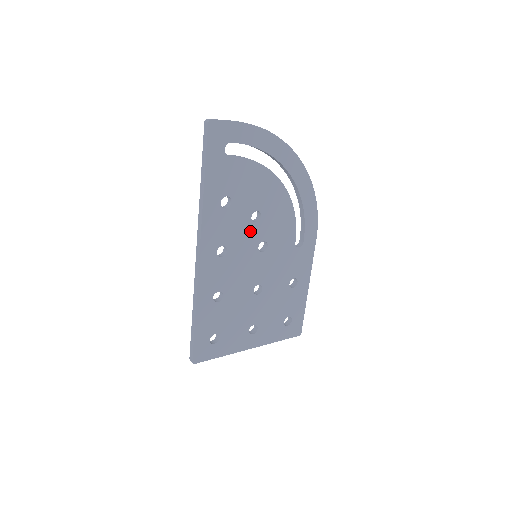
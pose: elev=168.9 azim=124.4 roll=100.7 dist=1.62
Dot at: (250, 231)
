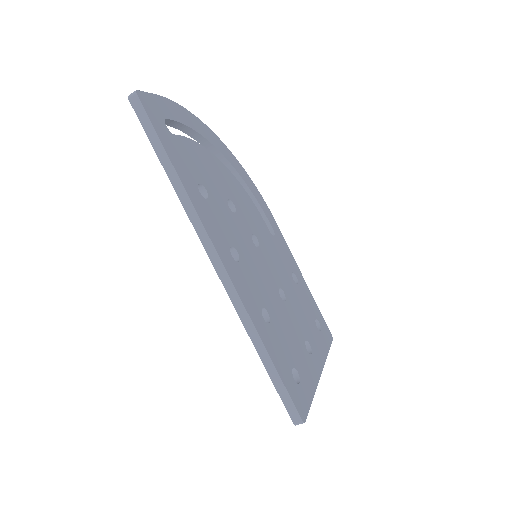
Dot at: (237, 224)
